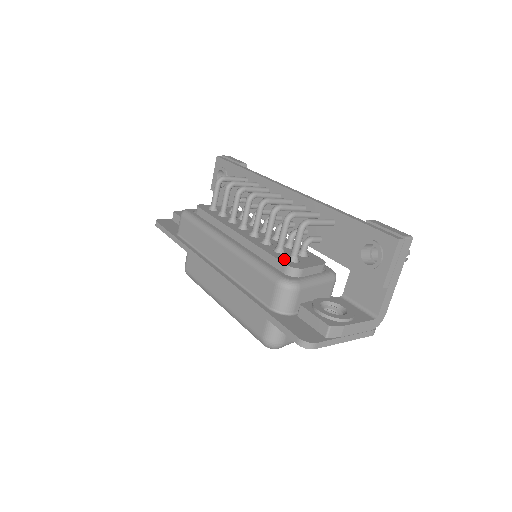
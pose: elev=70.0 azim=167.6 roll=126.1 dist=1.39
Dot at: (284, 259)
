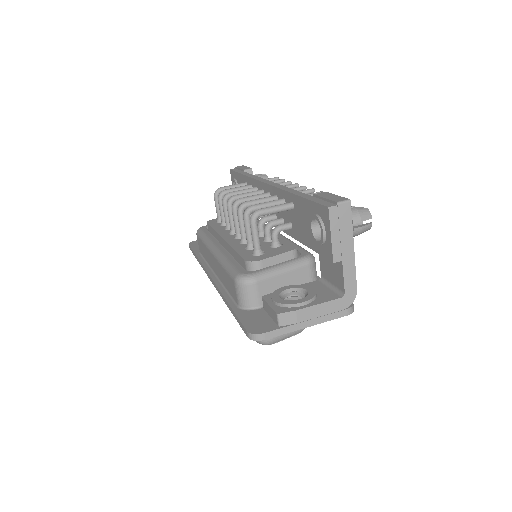
Dot at: (248, 255)
